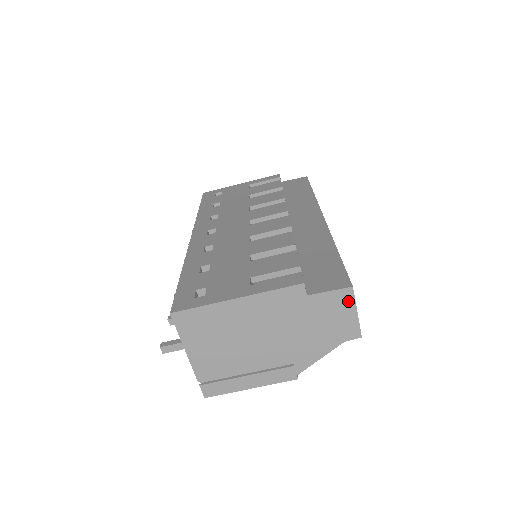
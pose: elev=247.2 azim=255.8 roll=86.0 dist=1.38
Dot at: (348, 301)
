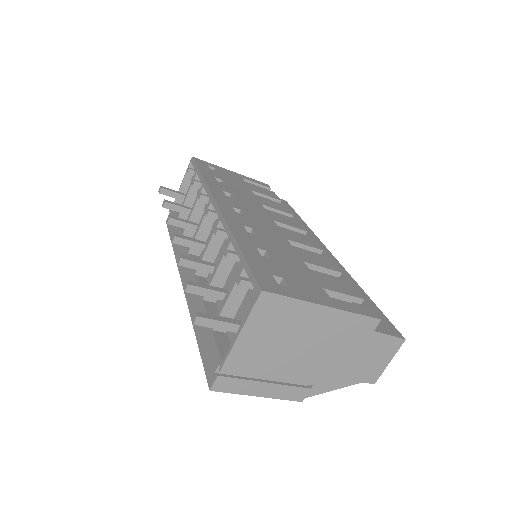
Dot at: (393, 350)
